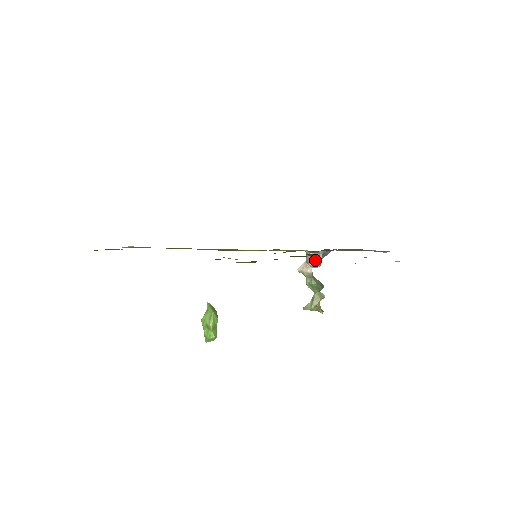
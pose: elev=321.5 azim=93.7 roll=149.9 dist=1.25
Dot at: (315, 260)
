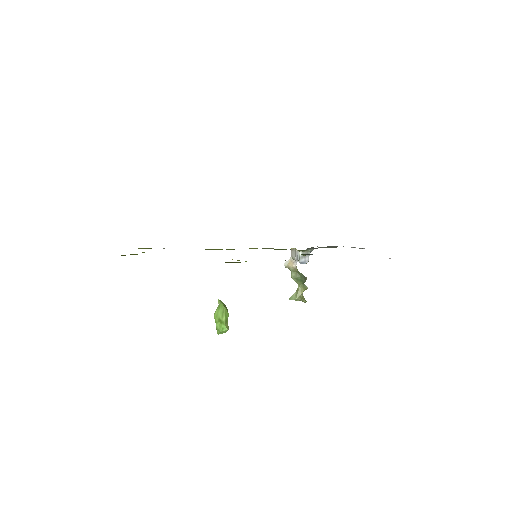
Dot at: (304, 257)
